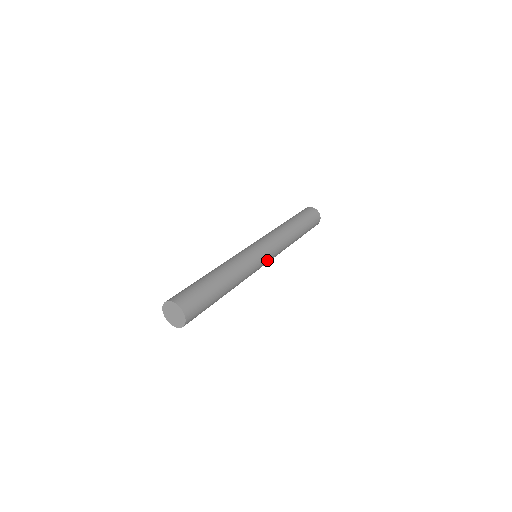
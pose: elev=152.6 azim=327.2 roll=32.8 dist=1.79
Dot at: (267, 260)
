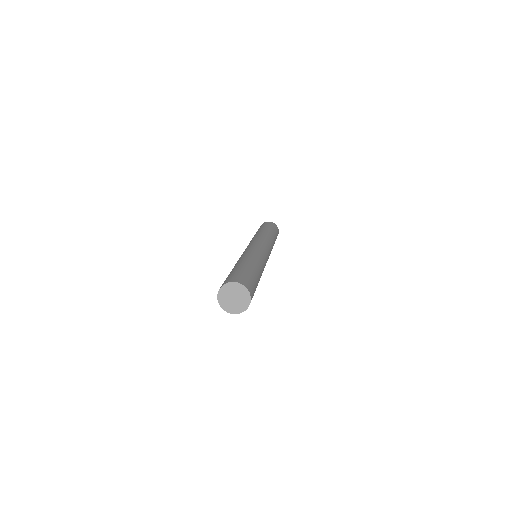
Dot at: occluded
